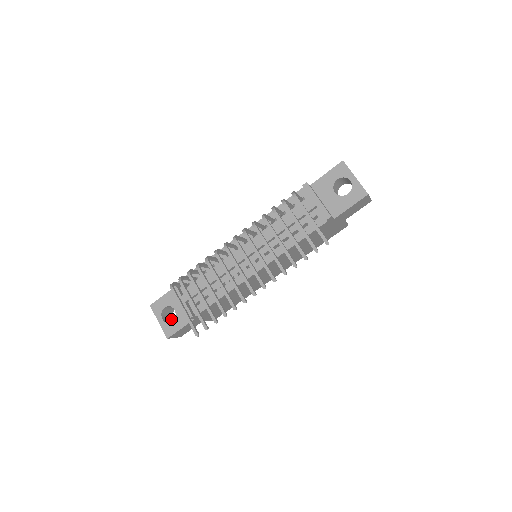
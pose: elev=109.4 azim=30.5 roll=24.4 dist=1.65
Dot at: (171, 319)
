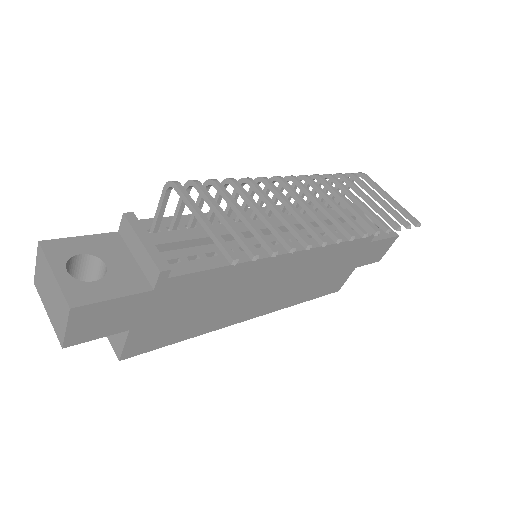
Dot at: occluded
